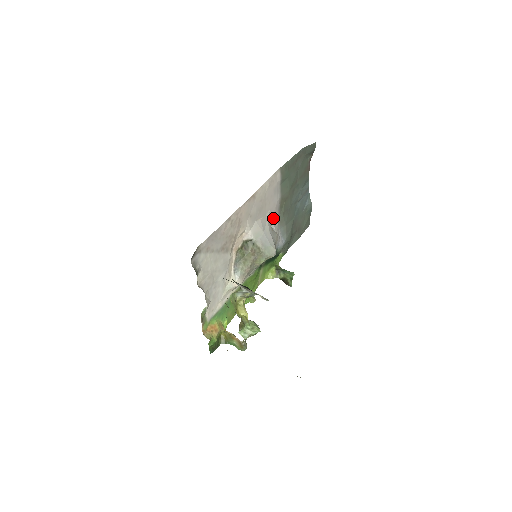
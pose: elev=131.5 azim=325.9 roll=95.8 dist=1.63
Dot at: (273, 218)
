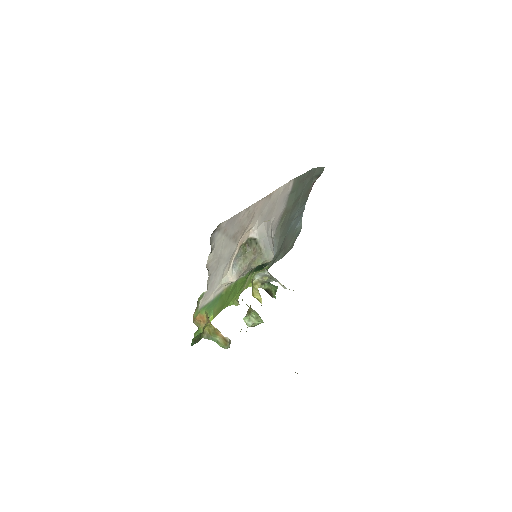
Dot at: (274, 226)
